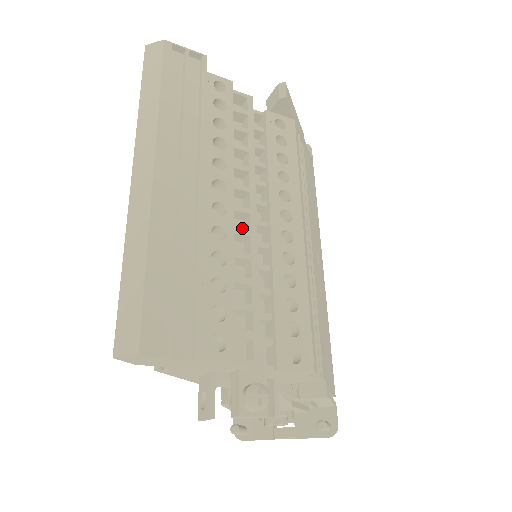
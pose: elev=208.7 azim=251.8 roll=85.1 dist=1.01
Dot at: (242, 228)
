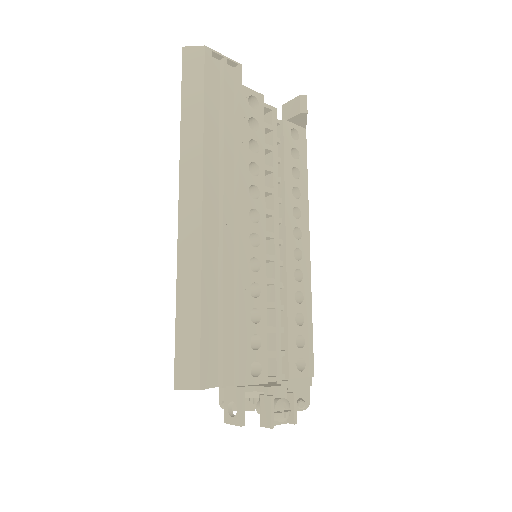
Dot at: occluded
